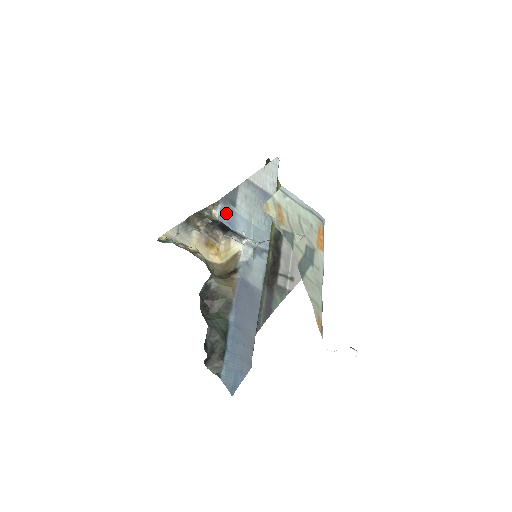
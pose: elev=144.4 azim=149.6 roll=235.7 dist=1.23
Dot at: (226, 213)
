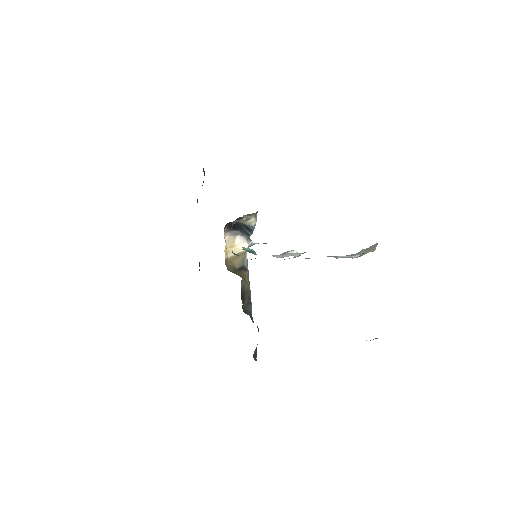
Dot at: occluded
